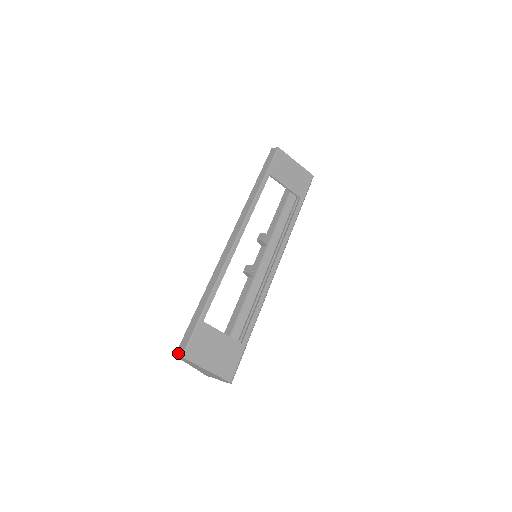
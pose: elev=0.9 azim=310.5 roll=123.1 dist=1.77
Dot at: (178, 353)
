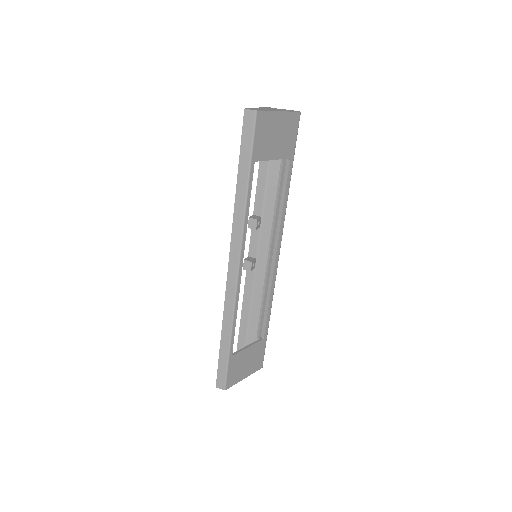
Dot at: (219, 386)
